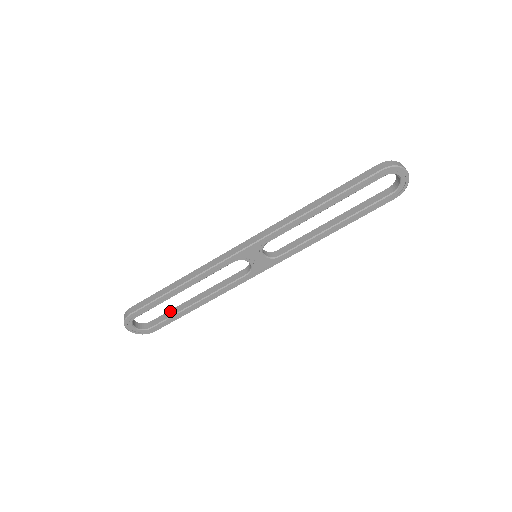
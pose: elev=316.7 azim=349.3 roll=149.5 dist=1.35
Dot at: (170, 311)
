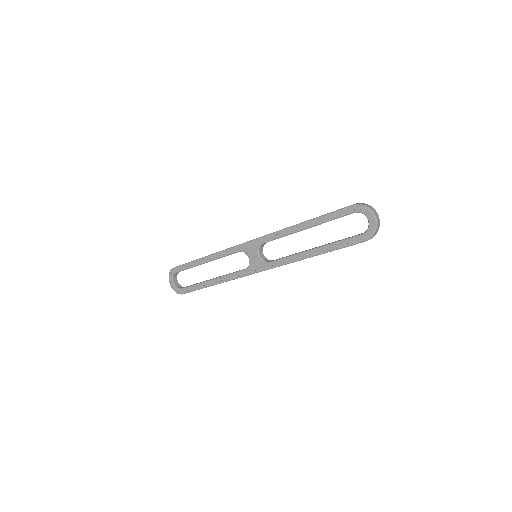
Dot at: occluded
